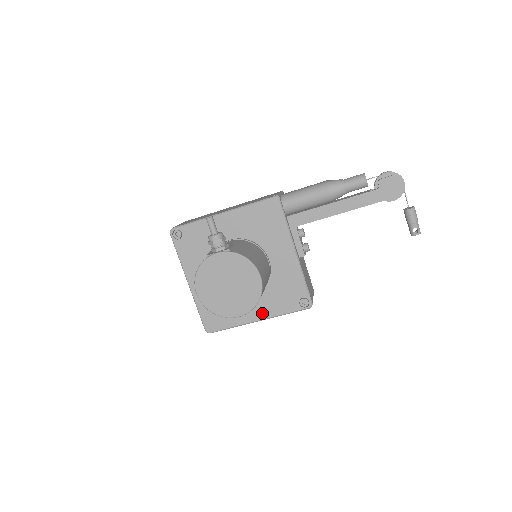
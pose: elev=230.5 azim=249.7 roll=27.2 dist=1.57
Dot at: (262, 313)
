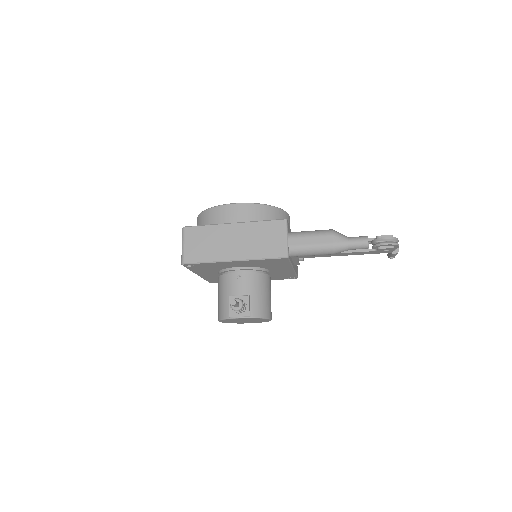
Dot at: occluded
